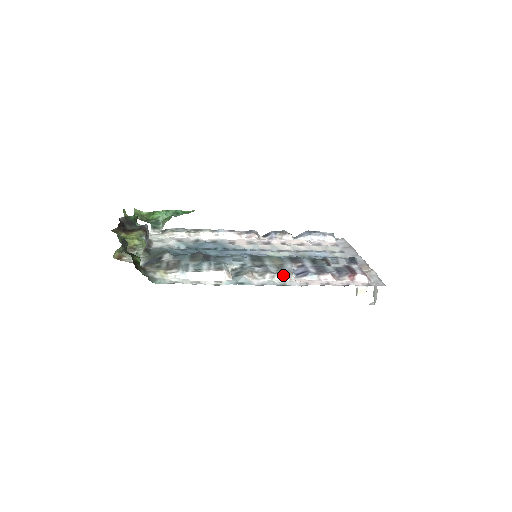
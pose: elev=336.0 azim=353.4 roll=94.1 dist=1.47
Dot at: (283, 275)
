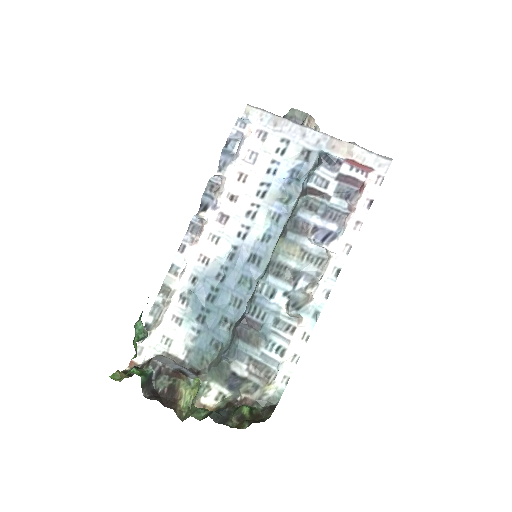
Dot at: (326, 264)
